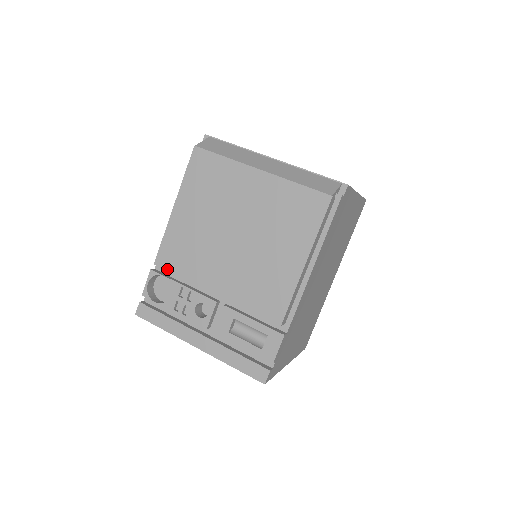
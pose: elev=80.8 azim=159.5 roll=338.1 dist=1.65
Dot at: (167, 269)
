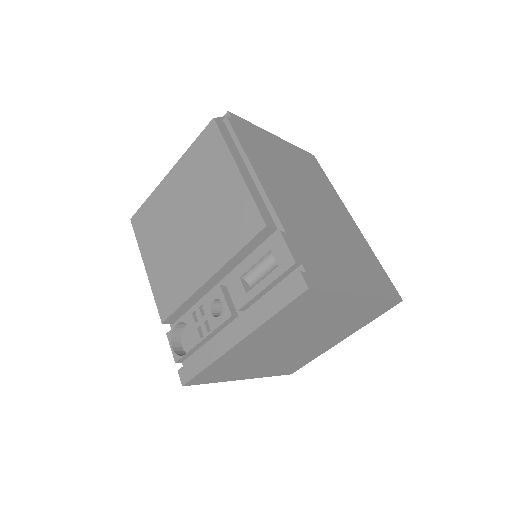
Dot at: (171, 313)
